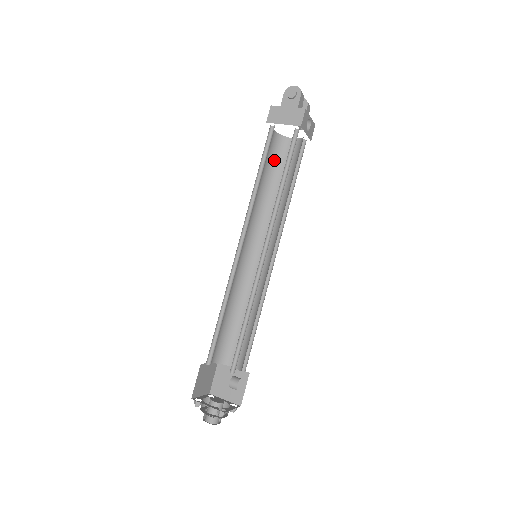
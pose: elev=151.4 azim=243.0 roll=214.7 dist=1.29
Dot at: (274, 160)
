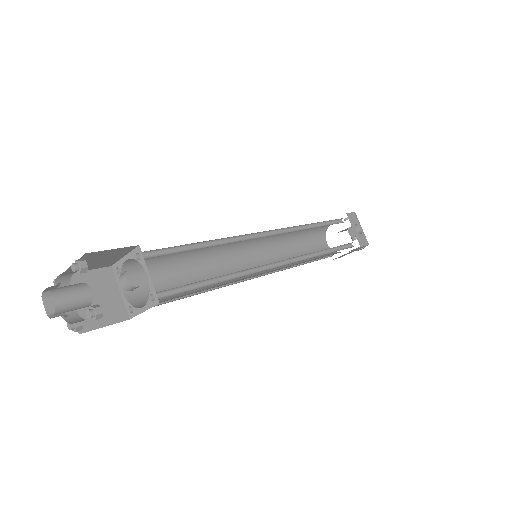
Dot at: occluded
